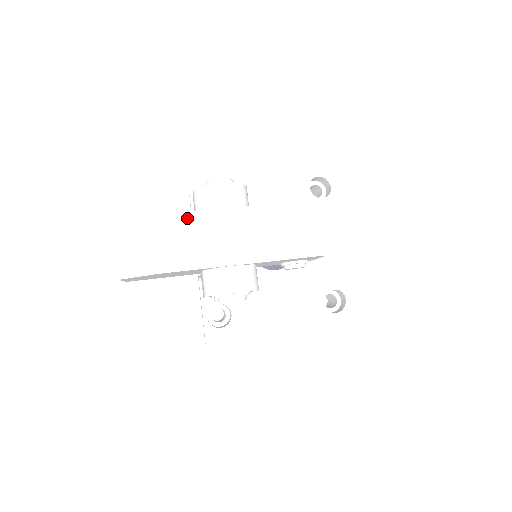
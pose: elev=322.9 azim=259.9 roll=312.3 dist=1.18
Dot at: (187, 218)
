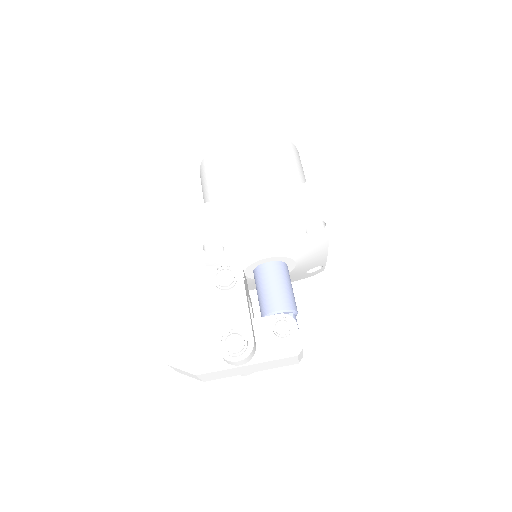
Dot at: (217, 372)
